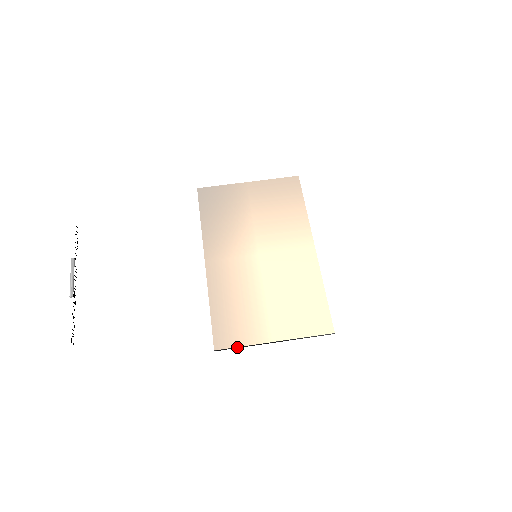
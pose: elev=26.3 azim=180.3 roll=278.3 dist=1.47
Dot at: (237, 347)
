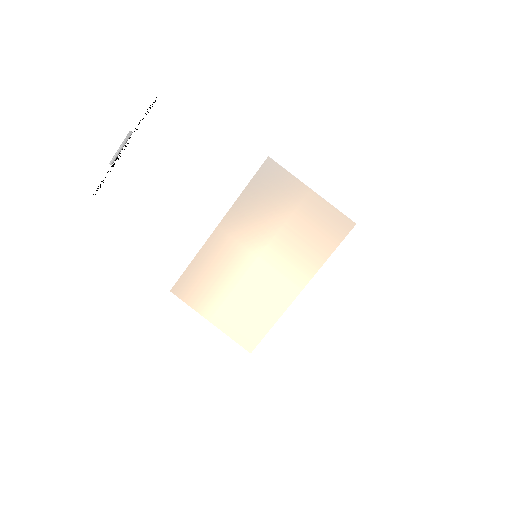
Dot at: (185, 302)
